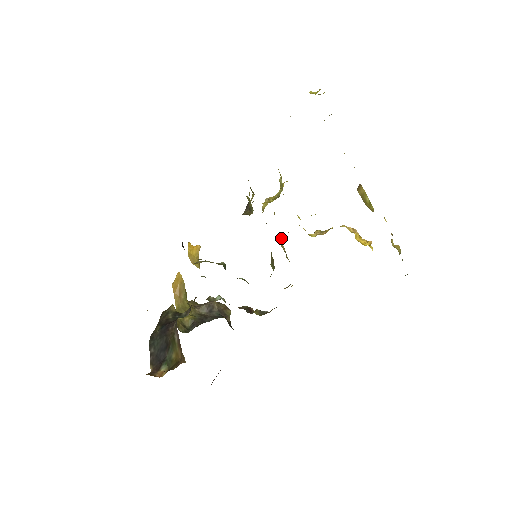
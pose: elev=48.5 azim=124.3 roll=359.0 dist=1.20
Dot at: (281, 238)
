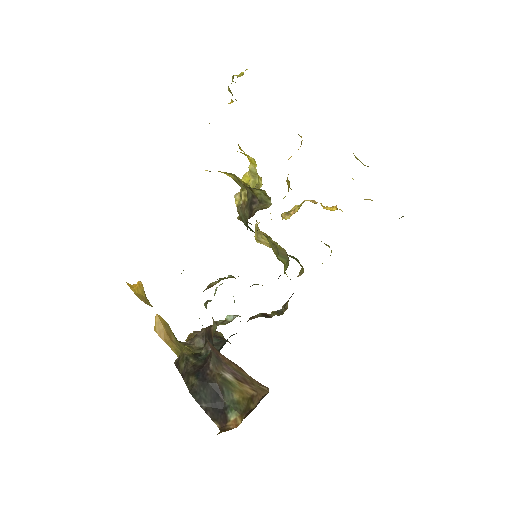
Dot at: (258, 232)
